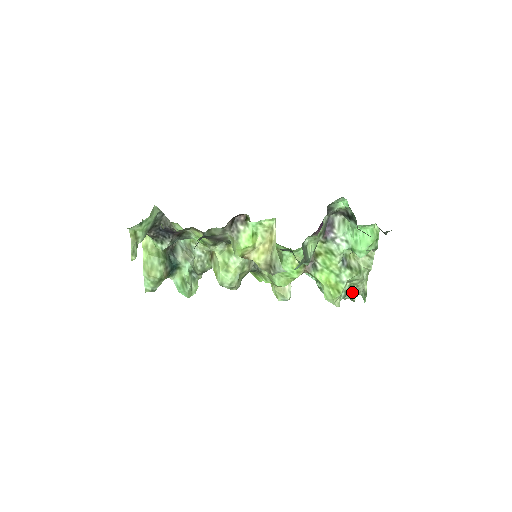
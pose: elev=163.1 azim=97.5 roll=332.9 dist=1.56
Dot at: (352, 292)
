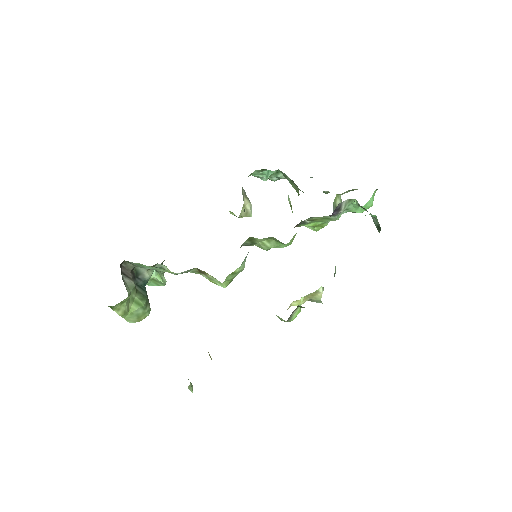
Dot at: occluded
